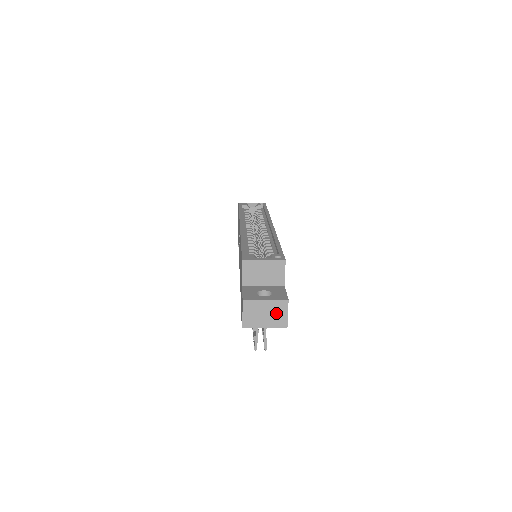
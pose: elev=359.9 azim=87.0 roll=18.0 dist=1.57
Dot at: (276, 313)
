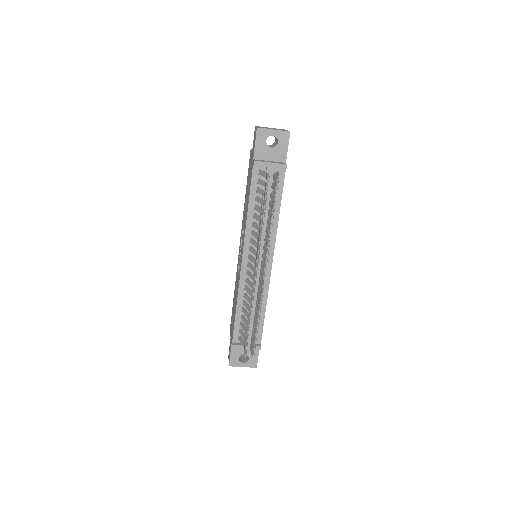
Dot at: occluded
